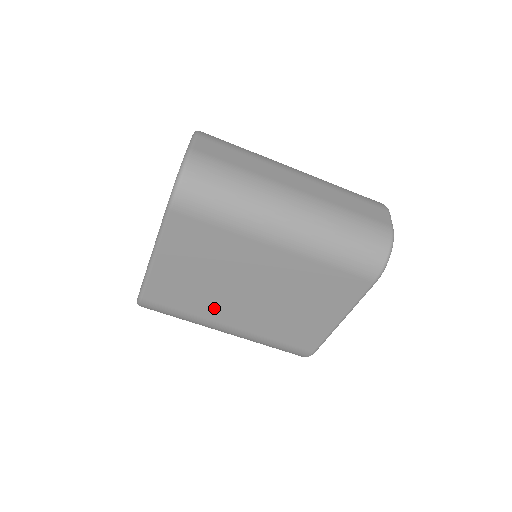
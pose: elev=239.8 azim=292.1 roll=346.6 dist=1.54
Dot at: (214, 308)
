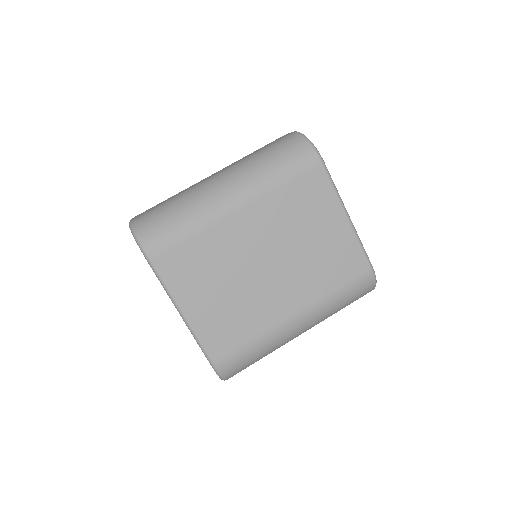
Dot at: (265, 310)
